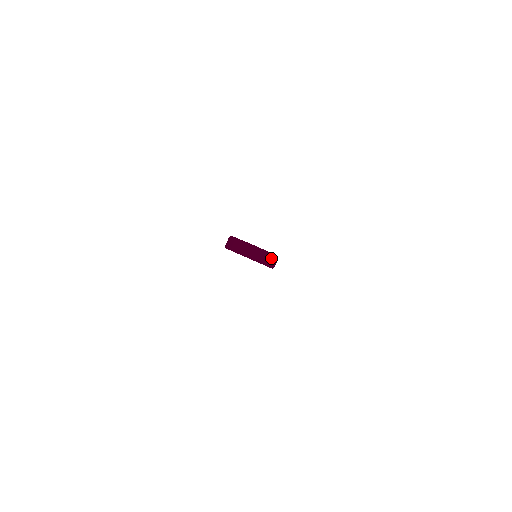
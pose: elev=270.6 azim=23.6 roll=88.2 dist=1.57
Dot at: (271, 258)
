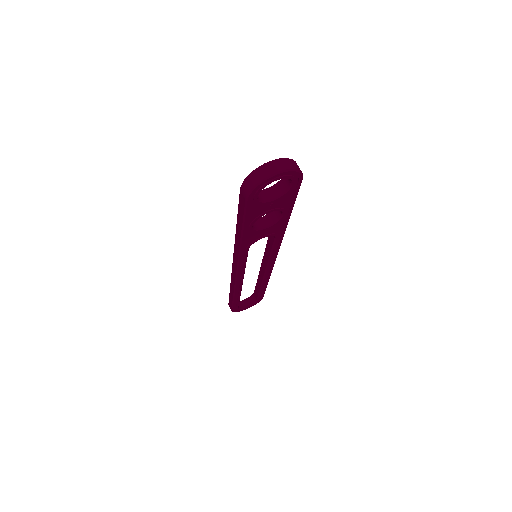
Dot at: (295, 163)
